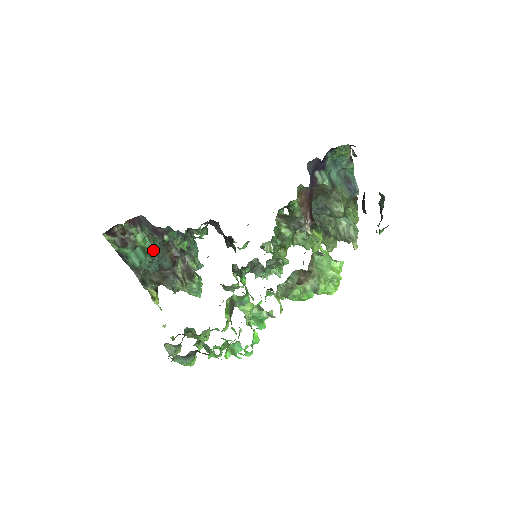
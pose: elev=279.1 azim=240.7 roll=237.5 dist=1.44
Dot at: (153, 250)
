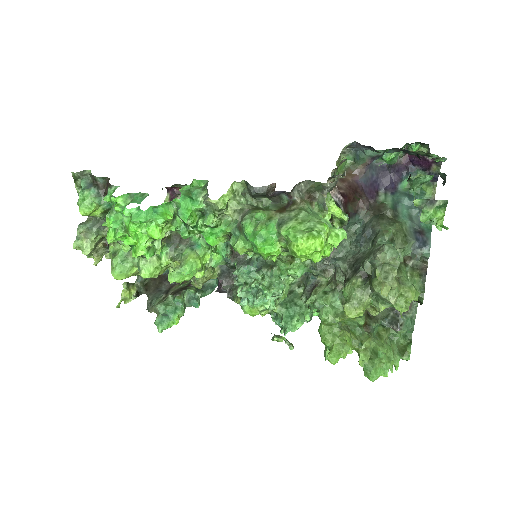
Dot at: occluded
